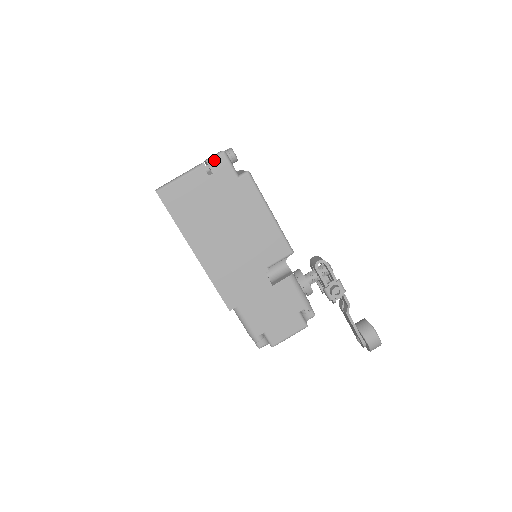
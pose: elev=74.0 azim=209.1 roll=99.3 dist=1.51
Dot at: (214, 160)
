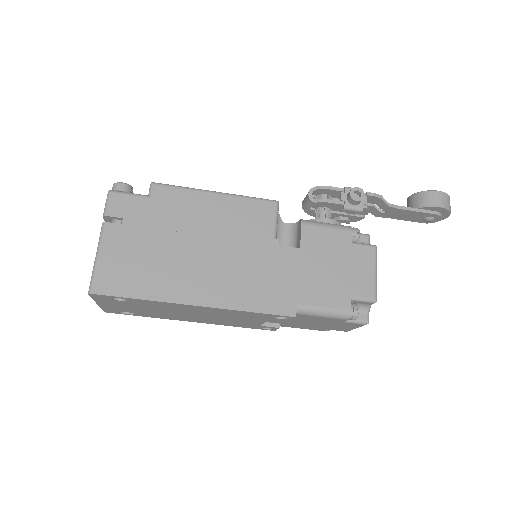
Dot at: (110, 207)
